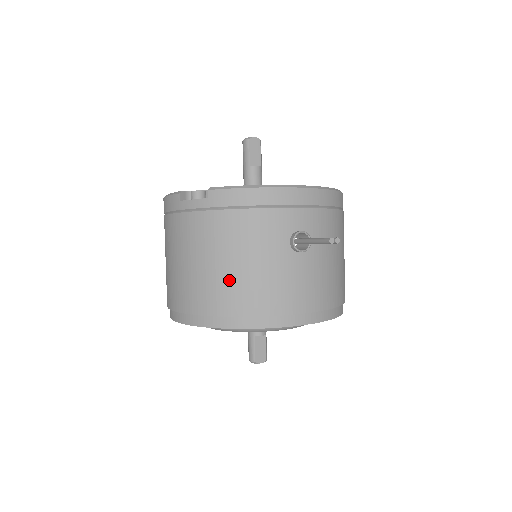
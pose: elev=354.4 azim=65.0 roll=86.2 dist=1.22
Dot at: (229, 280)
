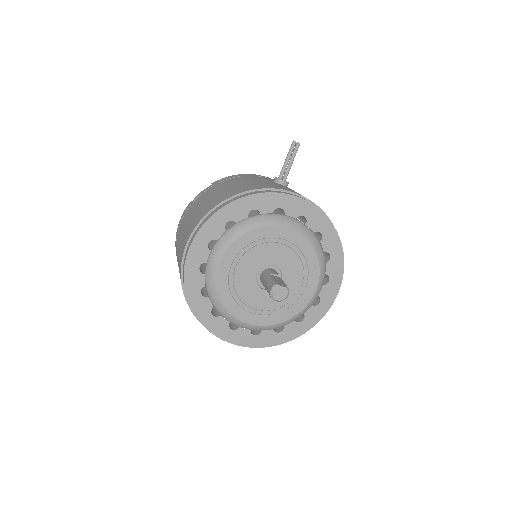
Dot at: (234, 188)
